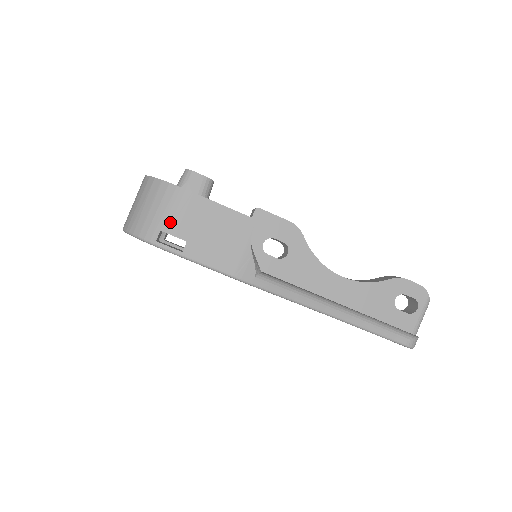
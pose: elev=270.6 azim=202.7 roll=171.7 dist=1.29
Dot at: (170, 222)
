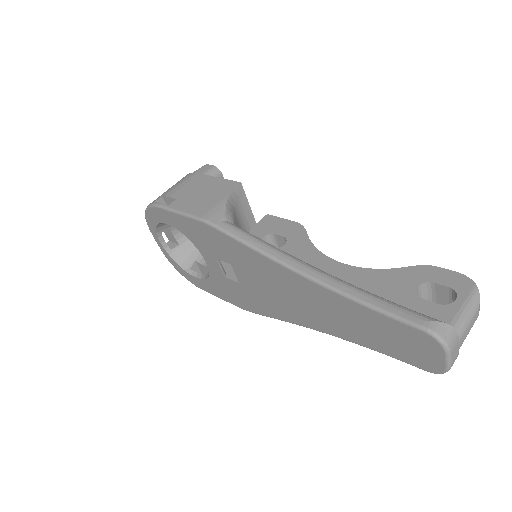
Dot at: (172, 190)
